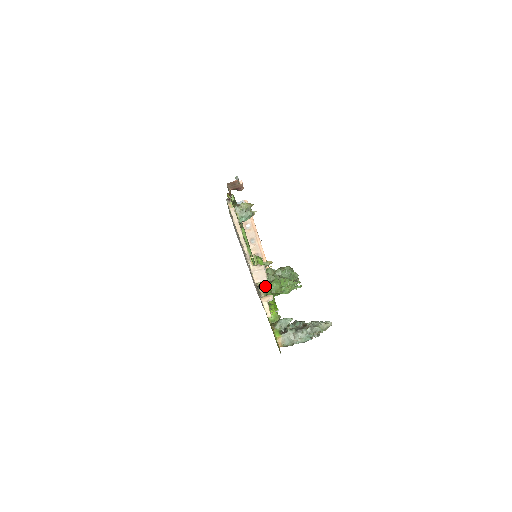
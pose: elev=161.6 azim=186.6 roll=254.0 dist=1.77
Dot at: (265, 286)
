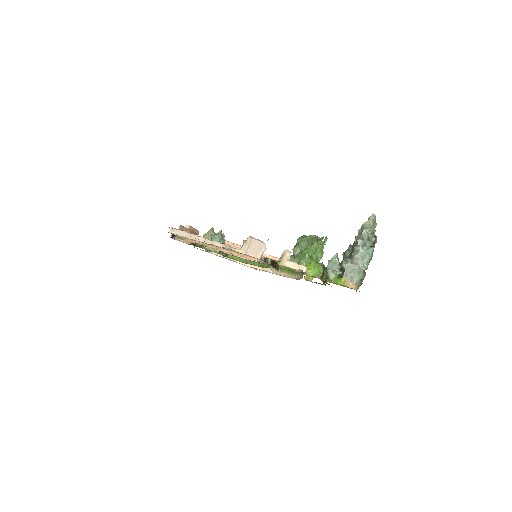
Dot at: occluded
